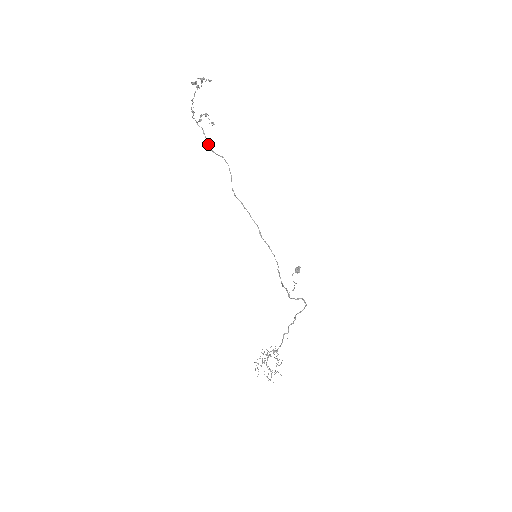
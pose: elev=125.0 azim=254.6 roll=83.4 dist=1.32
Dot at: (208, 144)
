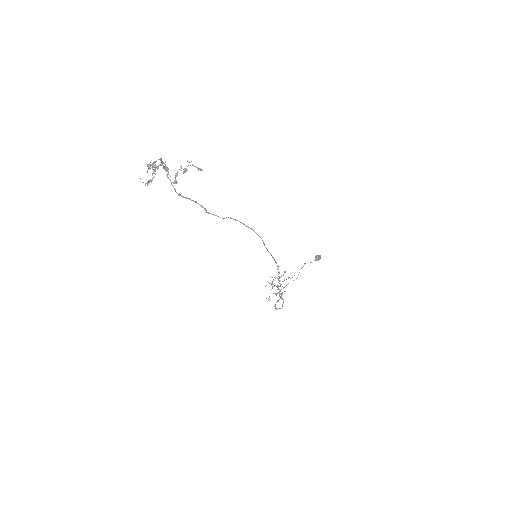
Dot at: occluded
